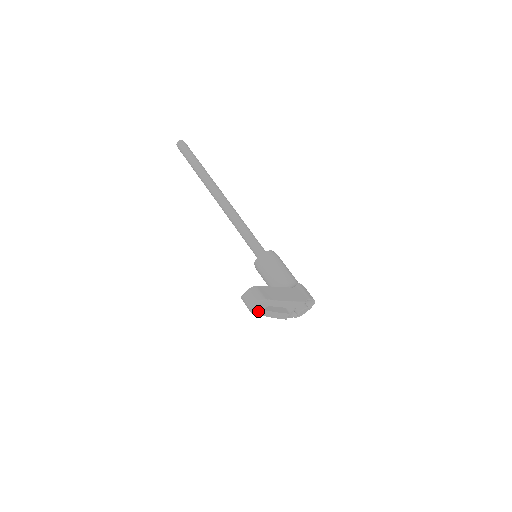
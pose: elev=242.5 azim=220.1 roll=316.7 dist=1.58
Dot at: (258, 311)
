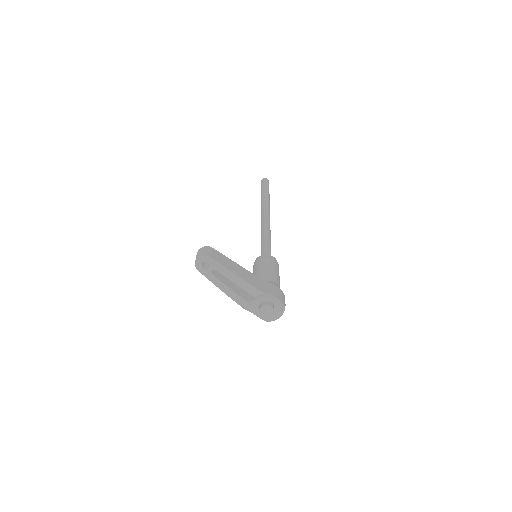
Dot at: (205, 271)
